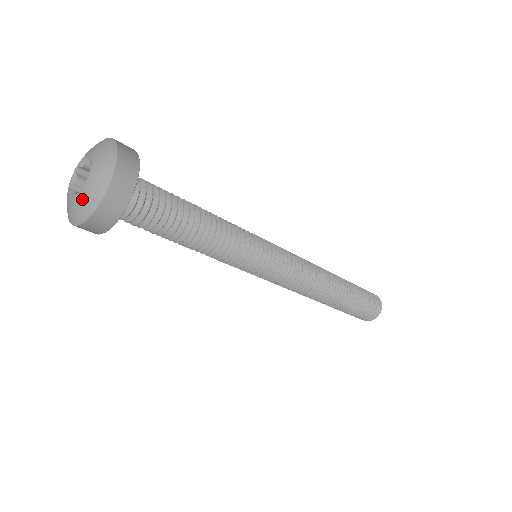
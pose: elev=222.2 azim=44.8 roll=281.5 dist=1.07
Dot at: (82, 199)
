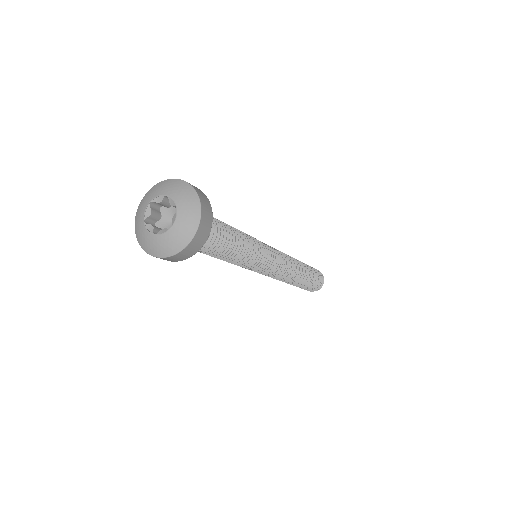
Dot at: (184, 217)
